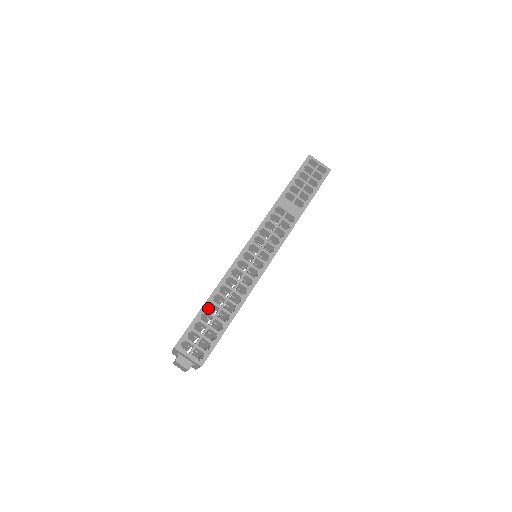
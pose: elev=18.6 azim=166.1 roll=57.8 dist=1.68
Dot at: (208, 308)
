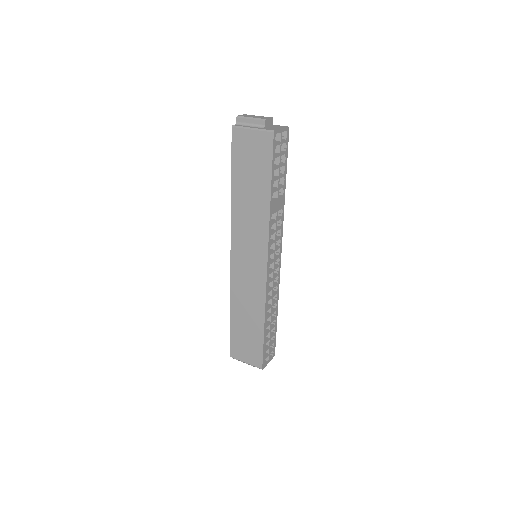
Dot at: occluded
